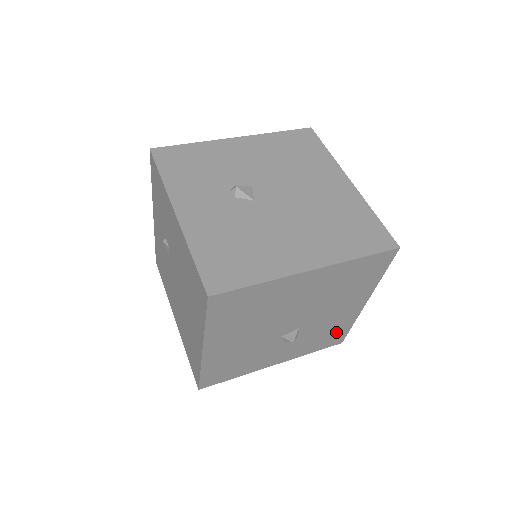
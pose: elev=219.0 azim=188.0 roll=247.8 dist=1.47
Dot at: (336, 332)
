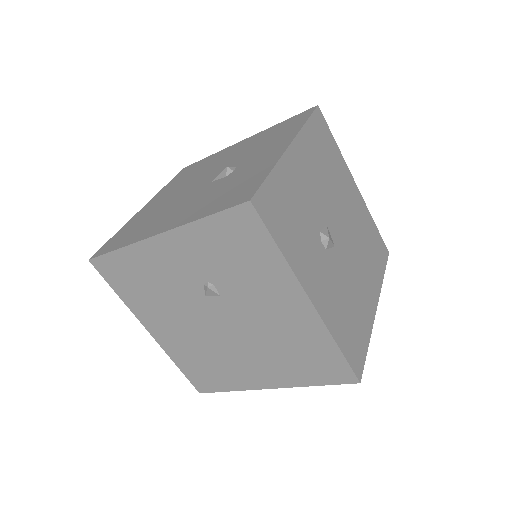
Dot at: occluded
